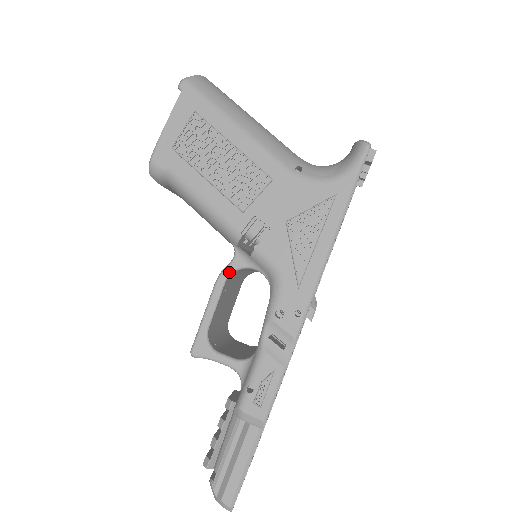
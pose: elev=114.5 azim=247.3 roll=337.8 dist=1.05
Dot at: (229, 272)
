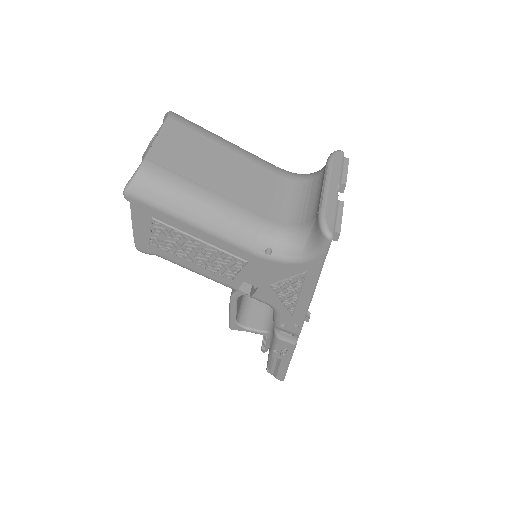
Dot at: (237, 297)
